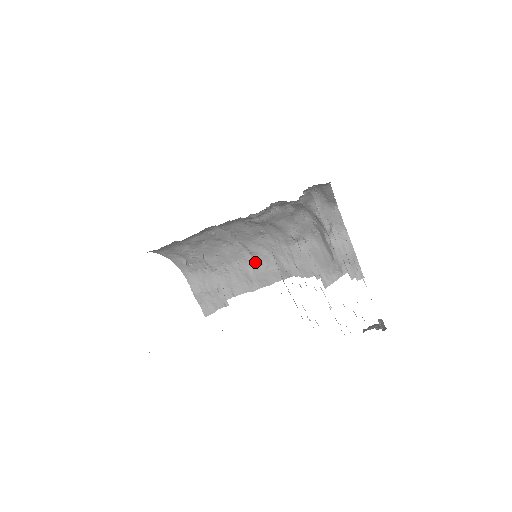
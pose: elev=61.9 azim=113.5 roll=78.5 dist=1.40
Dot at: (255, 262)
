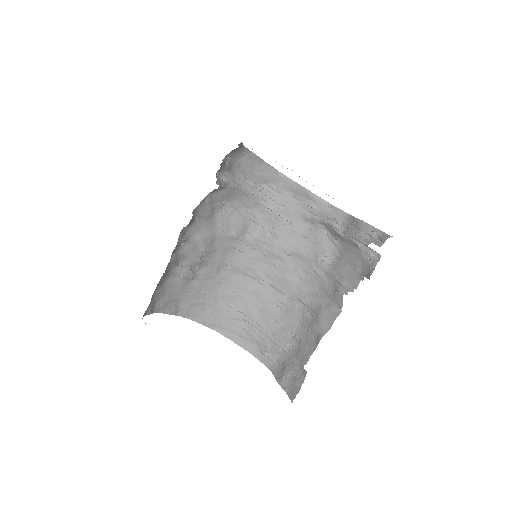
Dot at: (313, 311)
